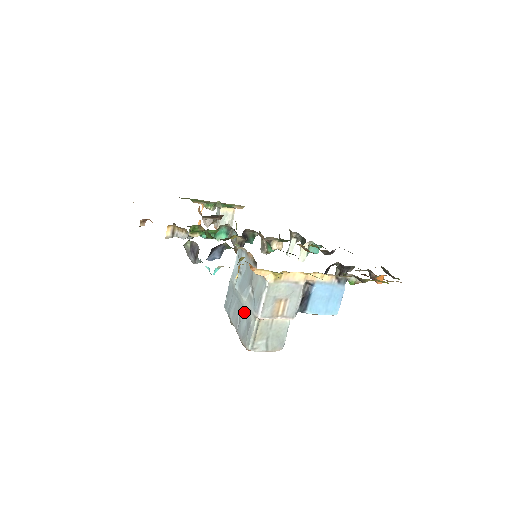
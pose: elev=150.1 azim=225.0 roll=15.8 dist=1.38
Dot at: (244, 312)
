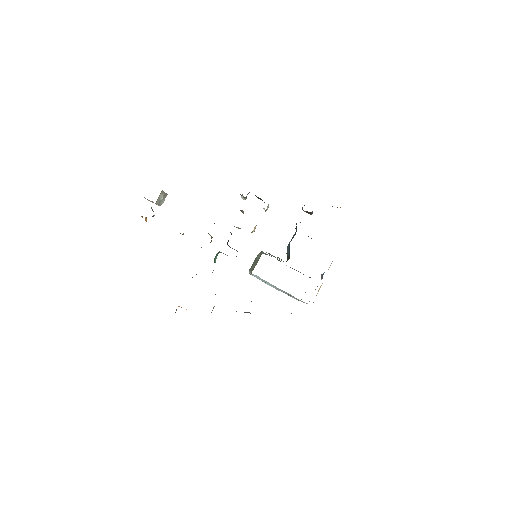
Dot at: occluded
